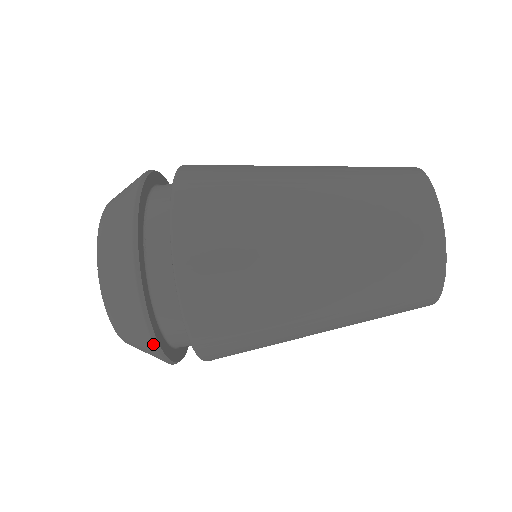
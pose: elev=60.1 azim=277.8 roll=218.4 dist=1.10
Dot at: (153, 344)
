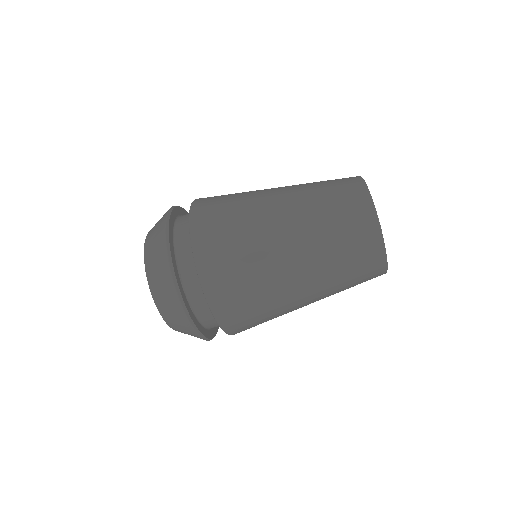
Dot at: occluded
